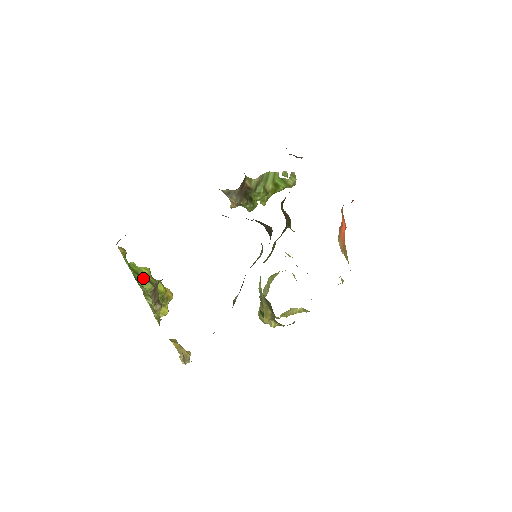
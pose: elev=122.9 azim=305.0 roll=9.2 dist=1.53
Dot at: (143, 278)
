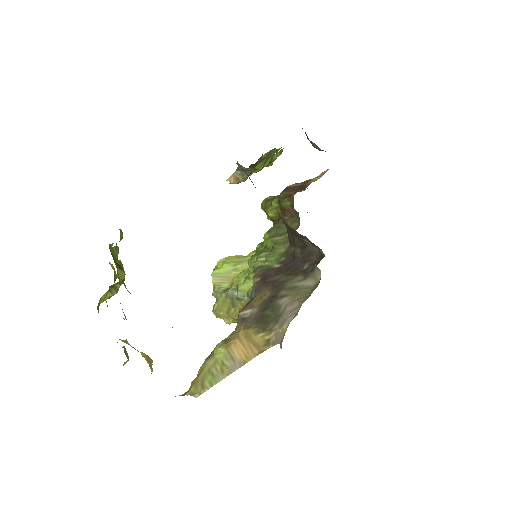
Dot at: (118, 265)
